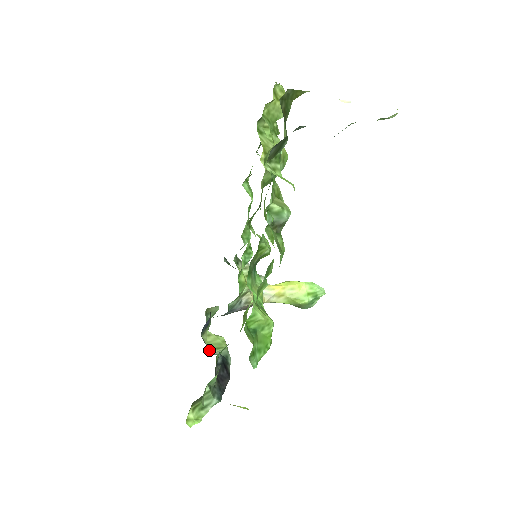
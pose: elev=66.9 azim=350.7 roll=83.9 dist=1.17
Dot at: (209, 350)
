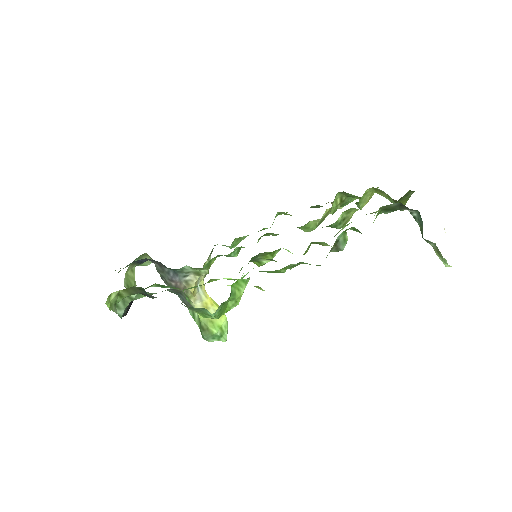
Dot at: (124, 279)
